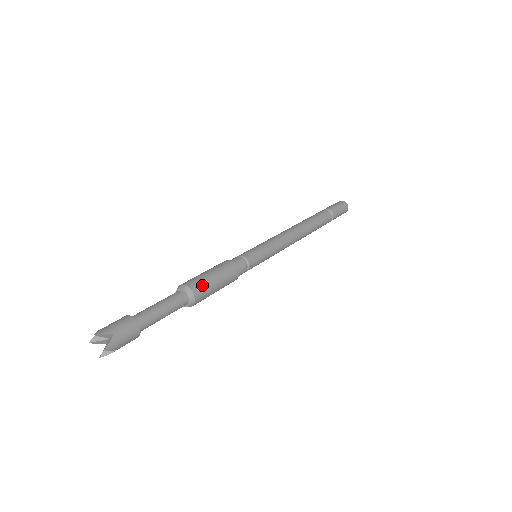
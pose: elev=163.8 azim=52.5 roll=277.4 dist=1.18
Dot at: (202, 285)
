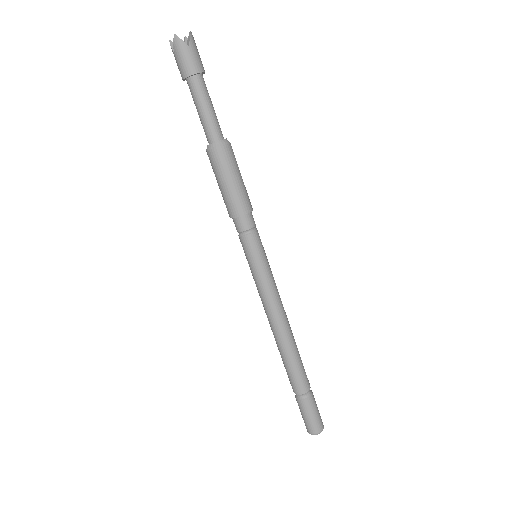
Dot at: occluded
